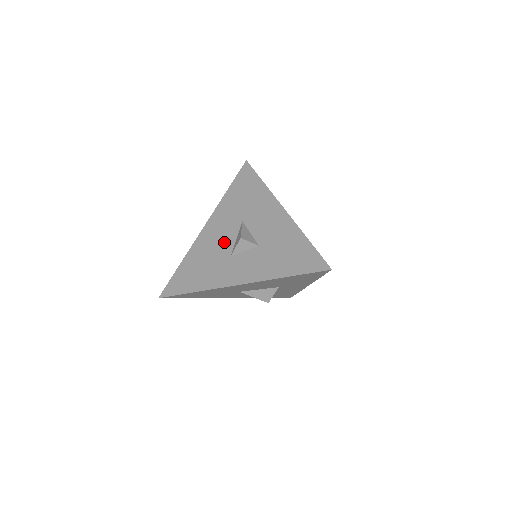
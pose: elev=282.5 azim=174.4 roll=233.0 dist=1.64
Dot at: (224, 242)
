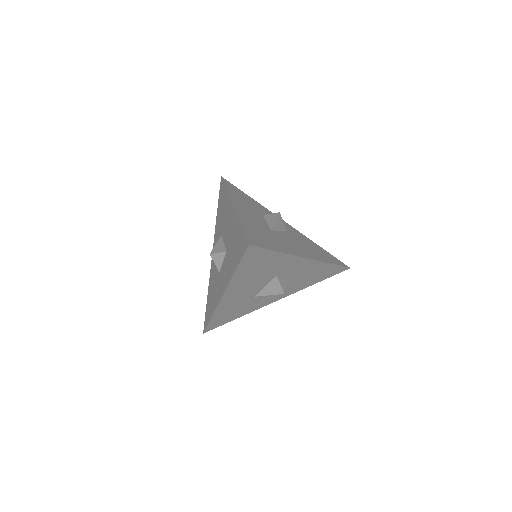
Dot at: occluded
